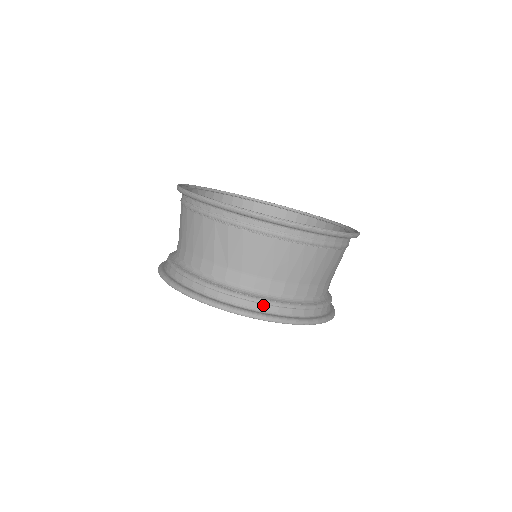
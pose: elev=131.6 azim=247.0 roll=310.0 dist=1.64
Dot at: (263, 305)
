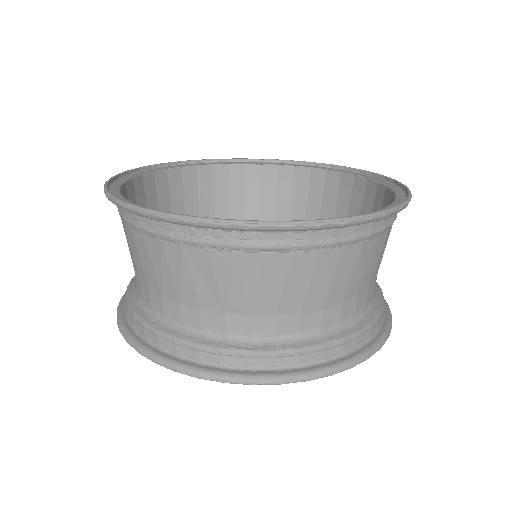
Dot at: (297, 357)
